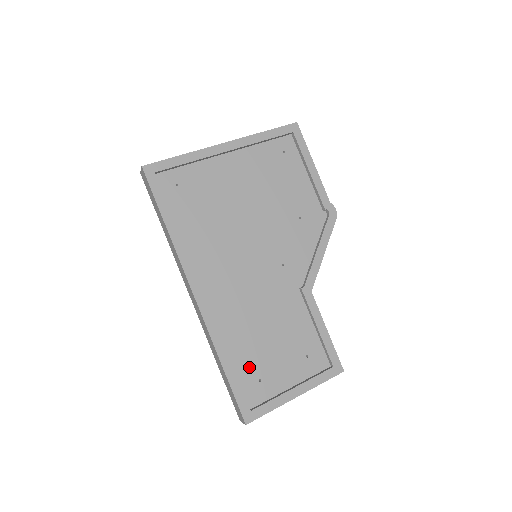
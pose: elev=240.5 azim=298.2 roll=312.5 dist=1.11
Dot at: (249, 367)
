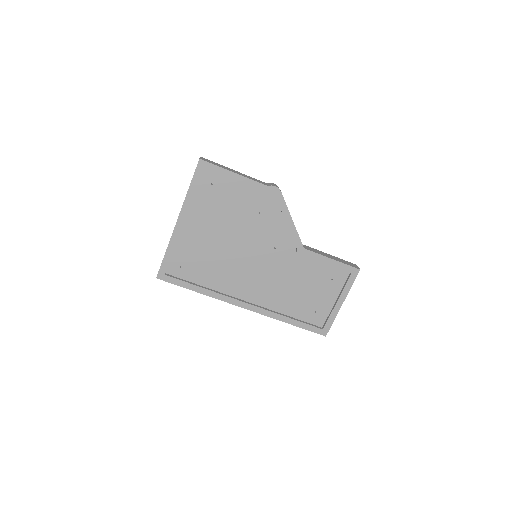
Dot at: (304, 311)
